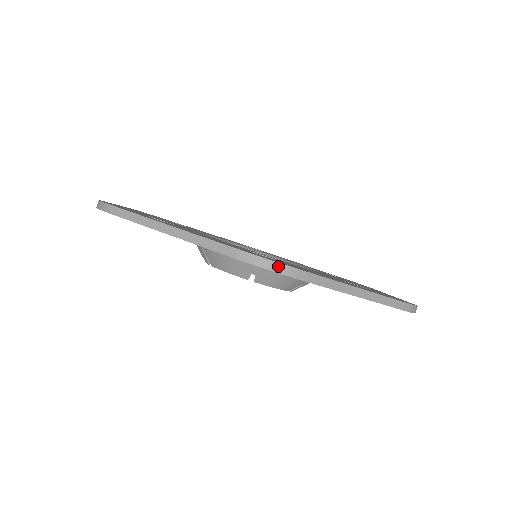
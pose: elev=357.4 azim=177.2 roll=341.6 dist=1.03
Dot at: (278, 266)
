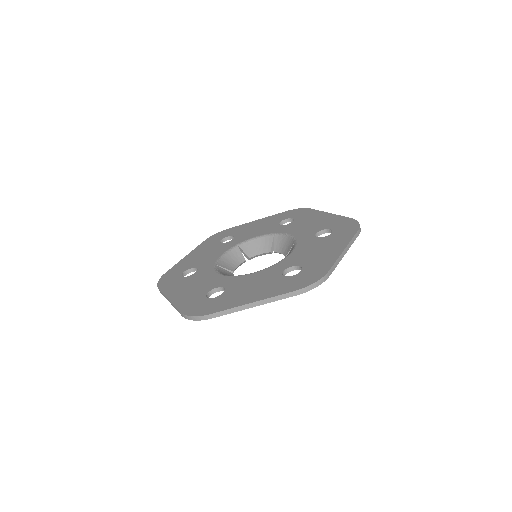
Dot at: (196, 318)
